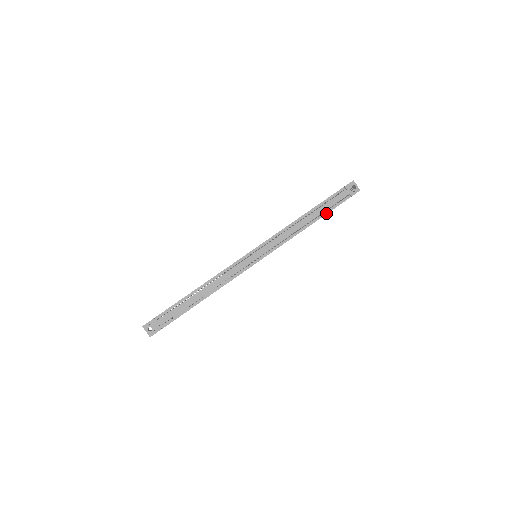
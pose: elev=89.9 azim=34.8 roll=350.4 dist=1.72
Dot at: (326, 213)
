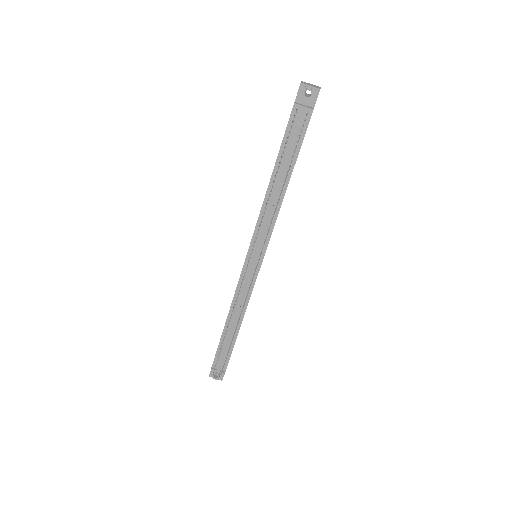
Dot at: (295, 159)
